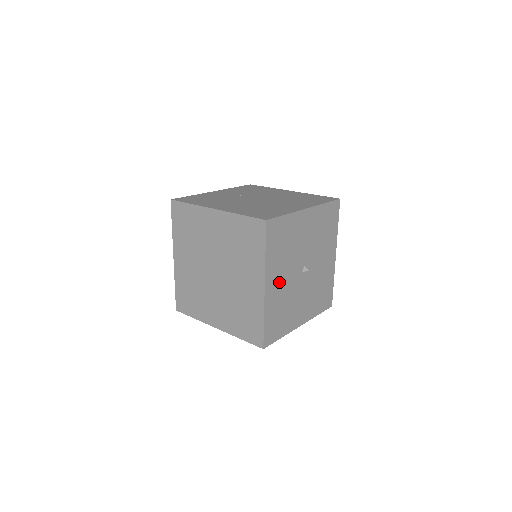
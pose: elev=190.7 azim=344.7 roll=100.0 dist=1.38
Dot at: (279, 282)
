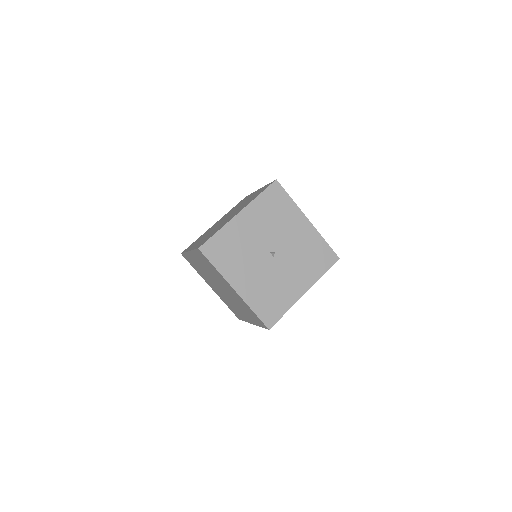
Dot at: (250, 228)
